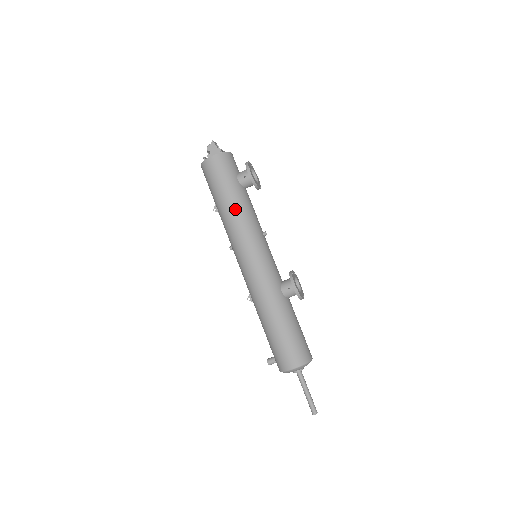
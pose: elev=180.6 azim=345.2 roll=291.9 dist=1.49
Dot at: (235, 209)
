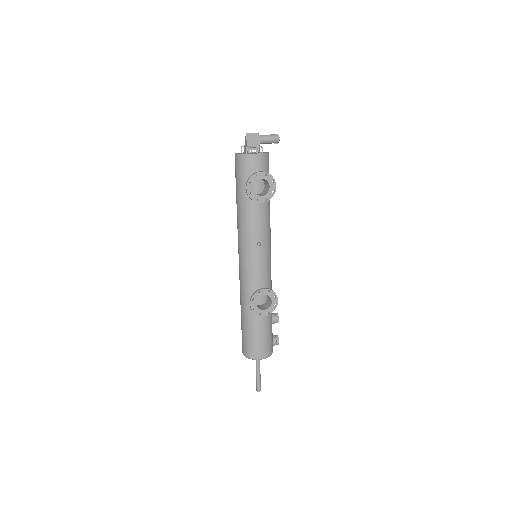
Dot at: (238, 212)
